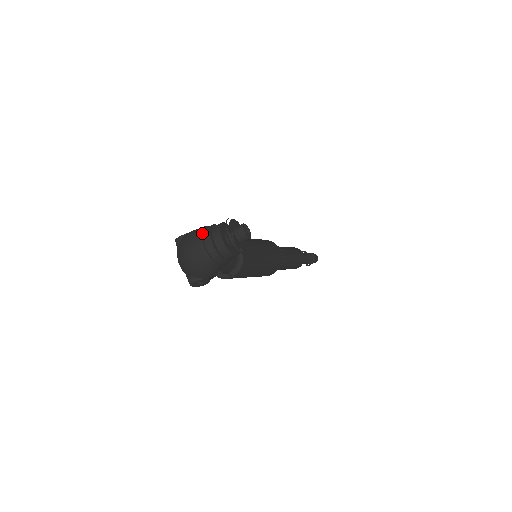
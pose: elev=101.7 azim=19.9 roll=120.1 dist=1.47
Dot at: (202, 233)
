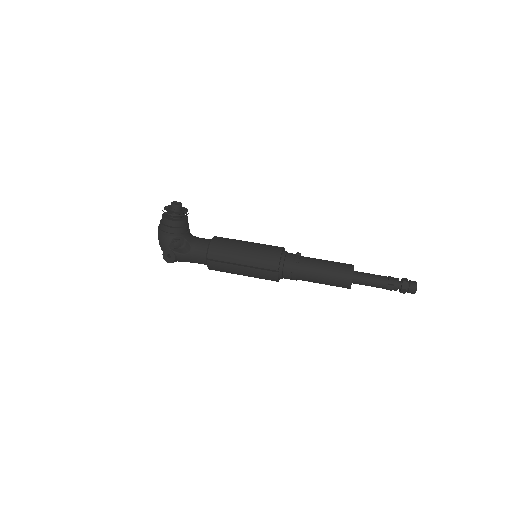
Dot at: occluded
